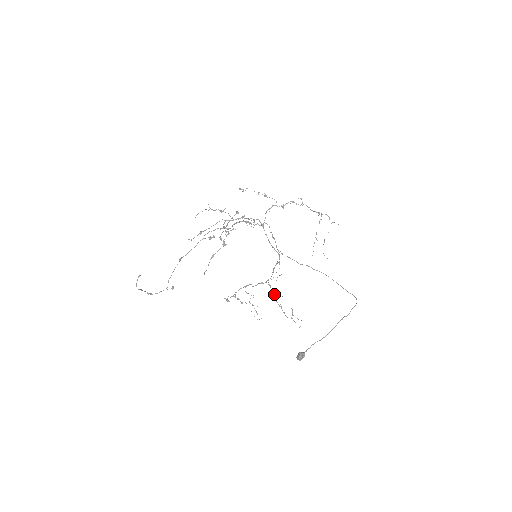
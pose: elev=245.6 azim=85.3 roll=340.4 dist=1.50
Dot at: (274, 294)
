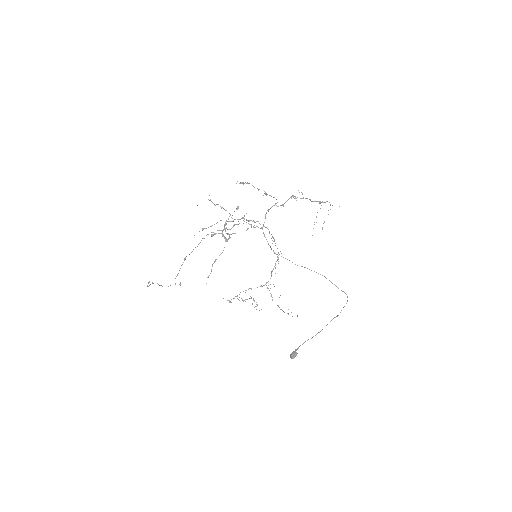
Dot at: occluded
